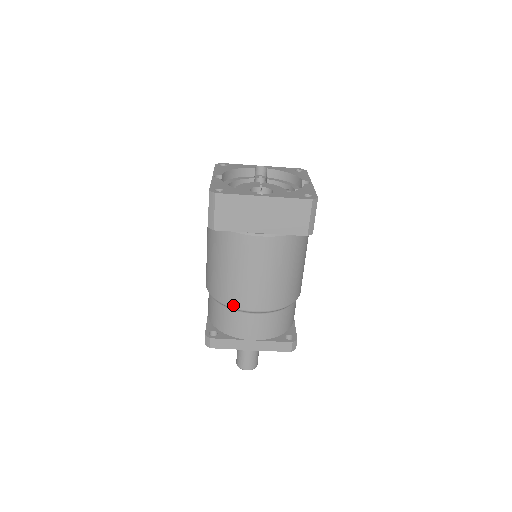
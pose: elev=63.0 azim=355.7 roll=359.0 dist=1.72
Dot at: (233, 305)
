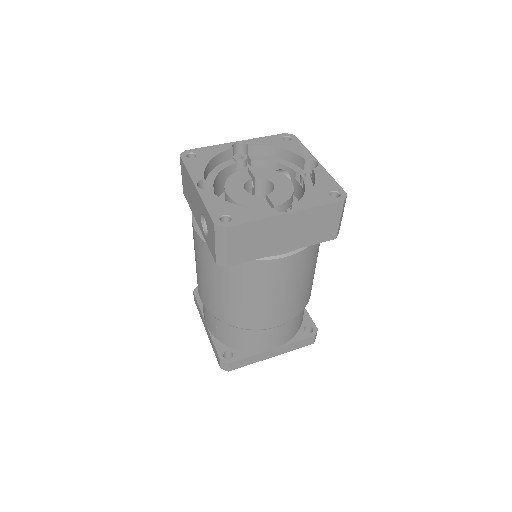
Dot at: (252, 327)
